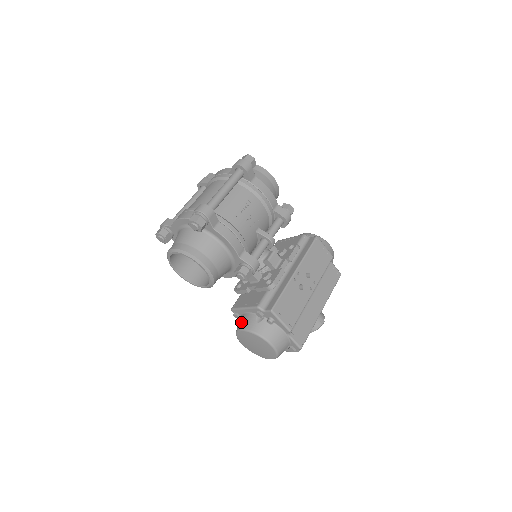
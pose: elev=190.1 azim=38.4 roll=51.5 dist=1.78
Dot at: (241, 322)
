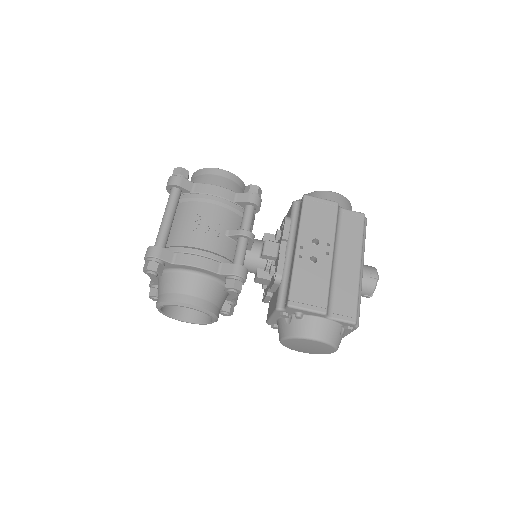
Dot at: (278, 332)
